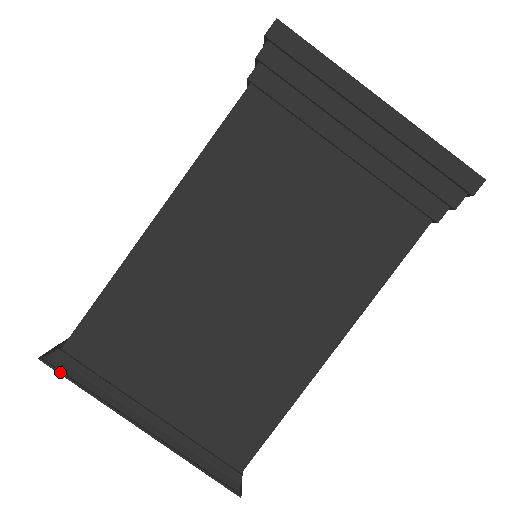
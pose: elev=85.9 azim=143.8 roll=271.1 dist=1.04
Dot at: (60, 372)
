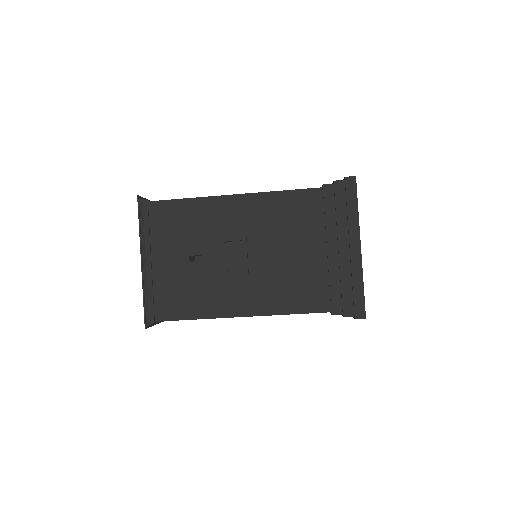
Dot at: occluded
